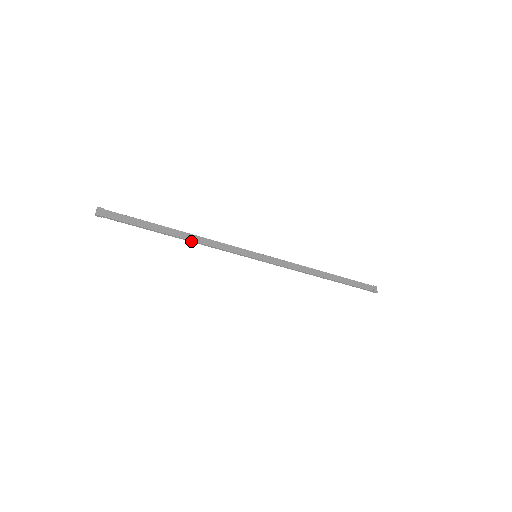
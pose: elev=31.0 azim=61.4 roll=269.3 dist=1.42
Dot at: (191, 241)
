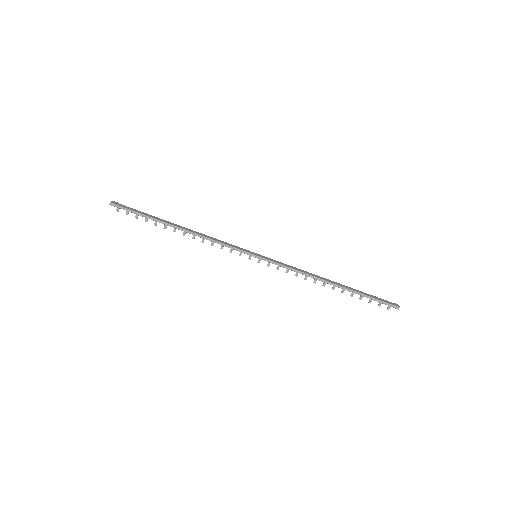
Dot at: (191, 233)
